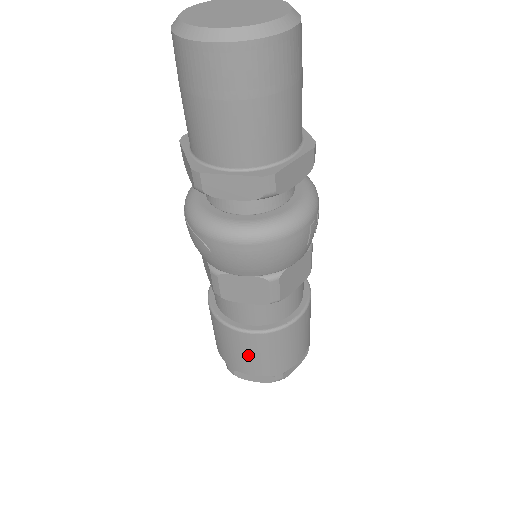
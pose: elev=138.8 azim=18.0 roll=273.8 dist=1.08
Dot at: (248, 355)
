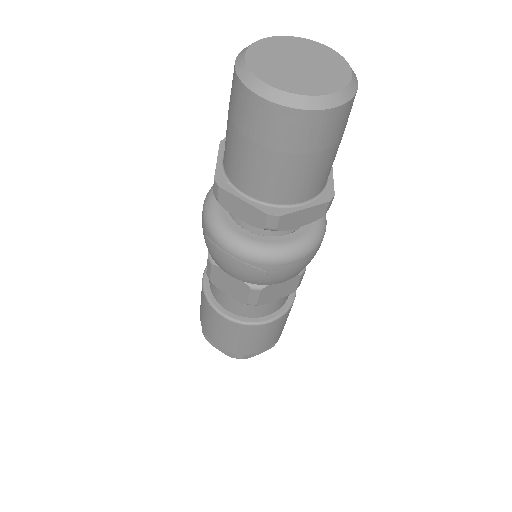
Dot at: (265, 338)
